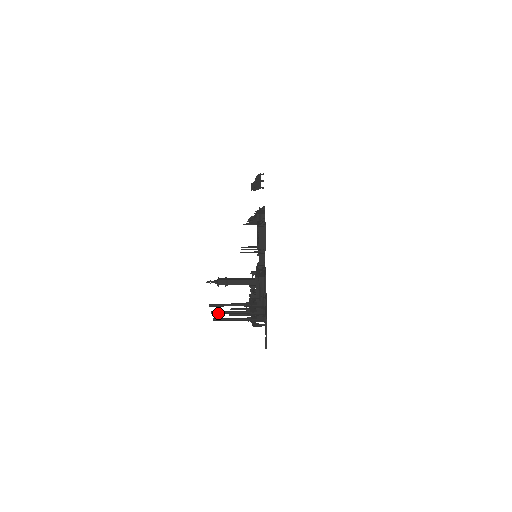
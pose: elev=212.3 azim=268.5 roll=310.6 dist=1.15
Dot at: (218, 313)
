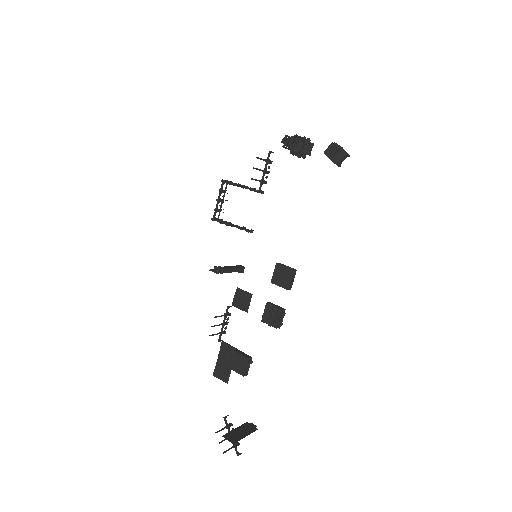
Dot at: occluded
